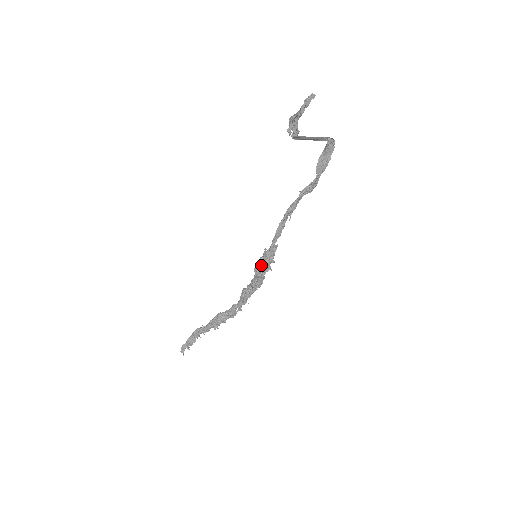
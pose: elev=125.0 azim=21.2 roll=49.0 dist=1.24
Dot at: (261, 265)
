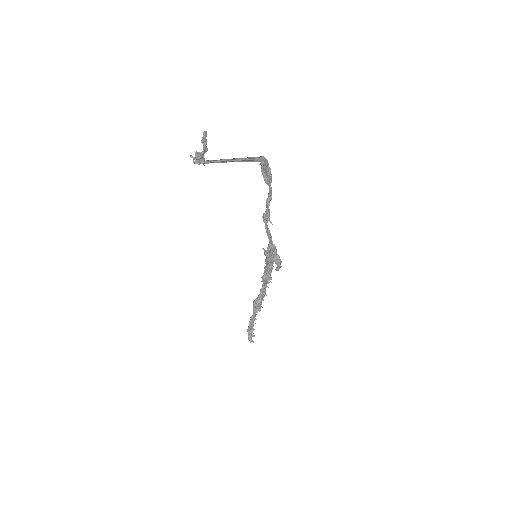
Dot at: (271, 261)
